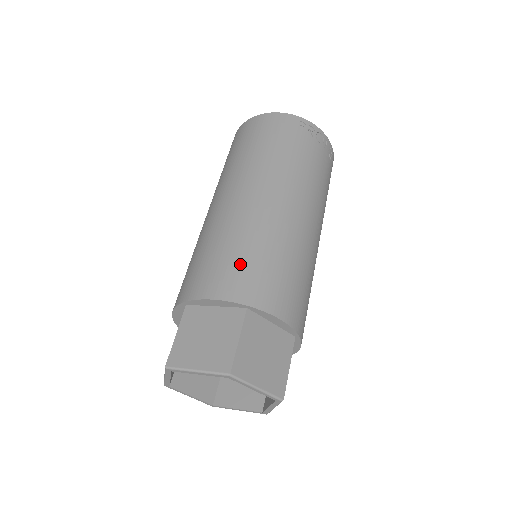
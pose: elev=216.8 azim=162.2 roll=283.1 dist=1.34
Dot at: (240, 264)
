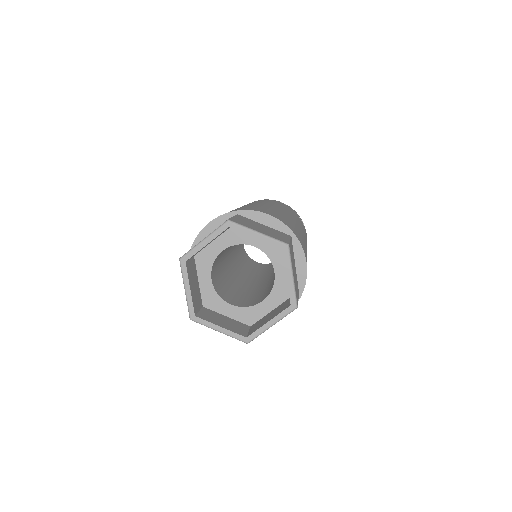
Dot at: occluded
